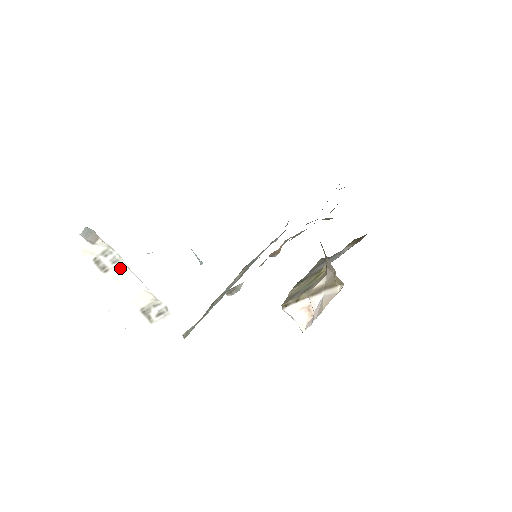
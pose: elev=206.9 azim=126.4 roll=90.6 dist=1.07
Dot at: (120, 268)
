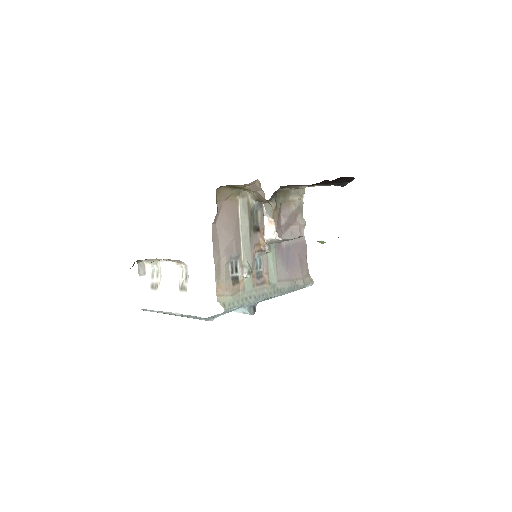
Dot at: (160, 274)
